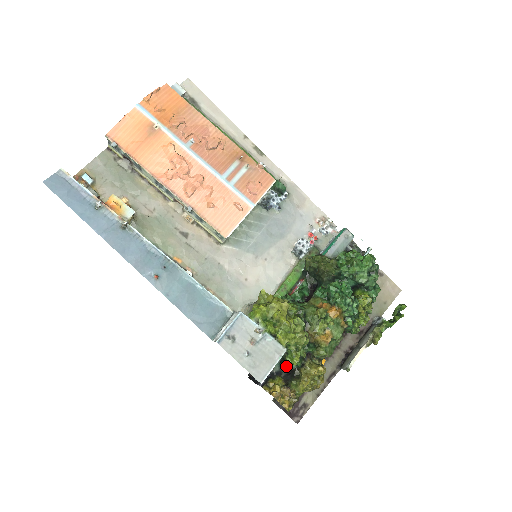
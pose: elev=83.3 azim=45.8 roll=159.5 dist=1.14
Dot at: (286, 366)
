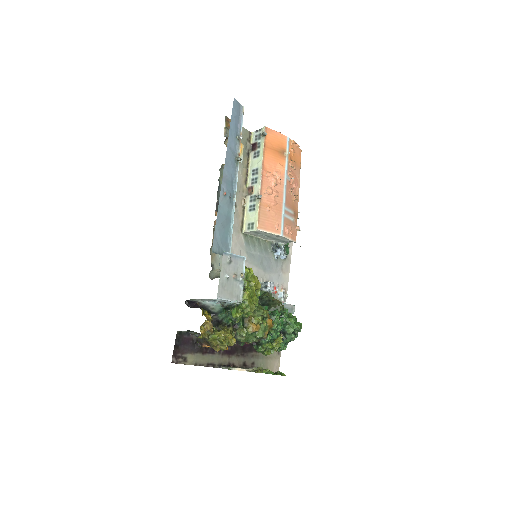
Dot at: (223, 315)
